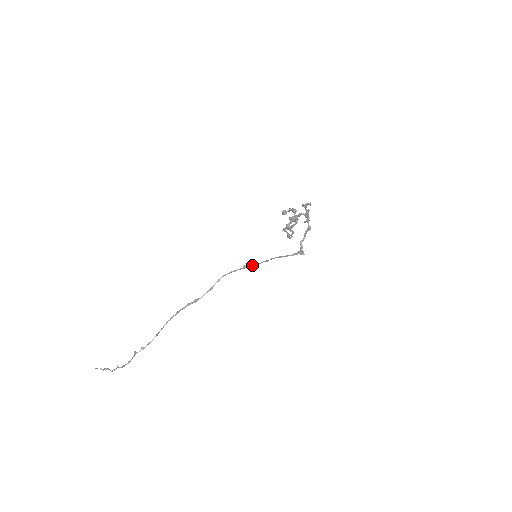
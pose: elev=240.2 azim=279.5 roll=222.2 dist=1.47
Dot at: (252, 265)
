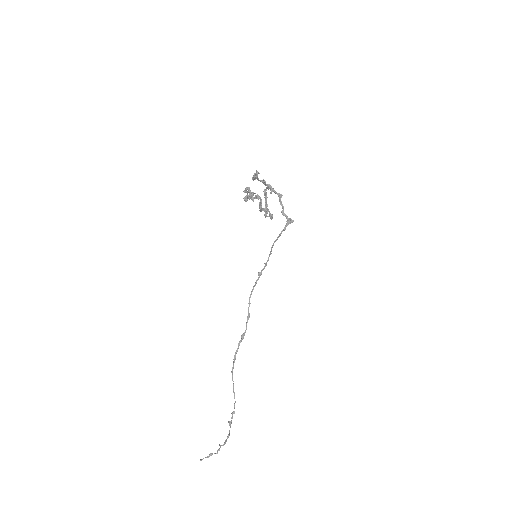
Dot at: (263, 268)
